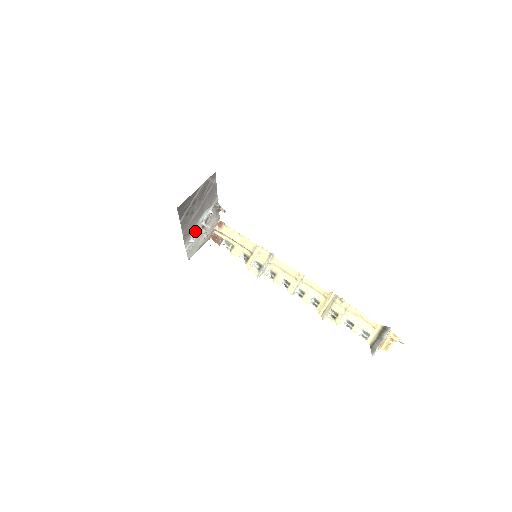
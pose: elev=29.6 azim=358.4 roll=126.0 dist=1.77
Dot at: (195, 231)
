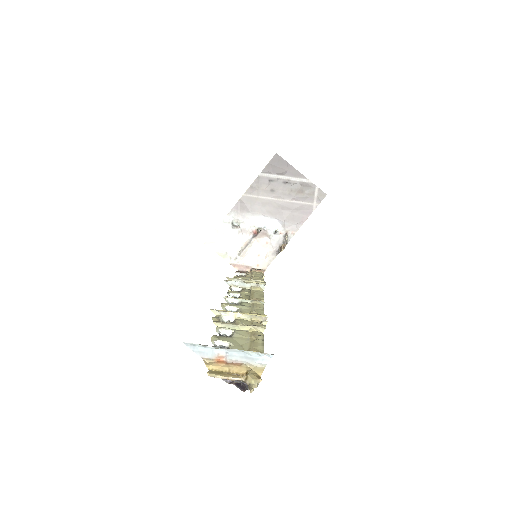
Dot at: (247, 223)
